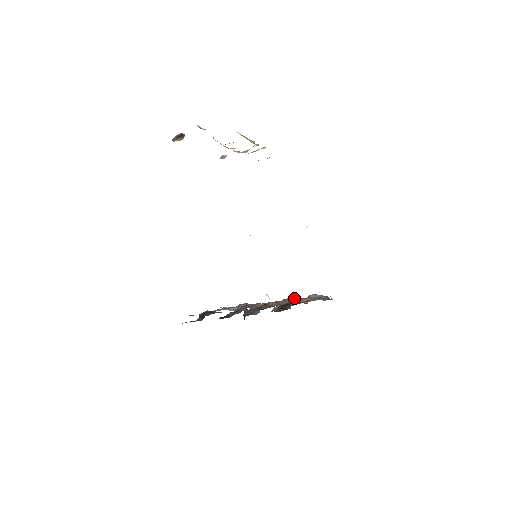
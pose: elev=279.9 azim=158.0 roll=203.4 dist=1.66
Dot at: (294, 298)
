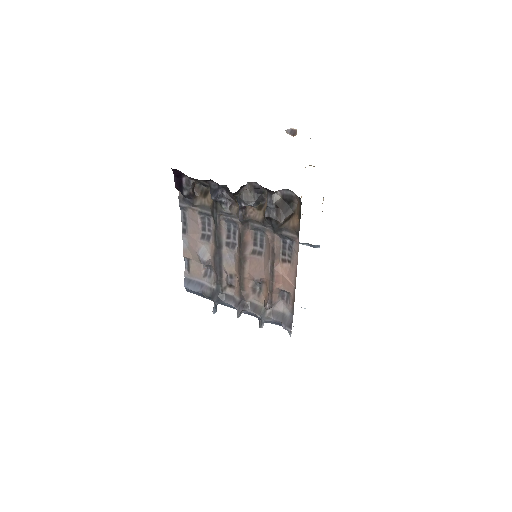
Dot at: (261, 294)
